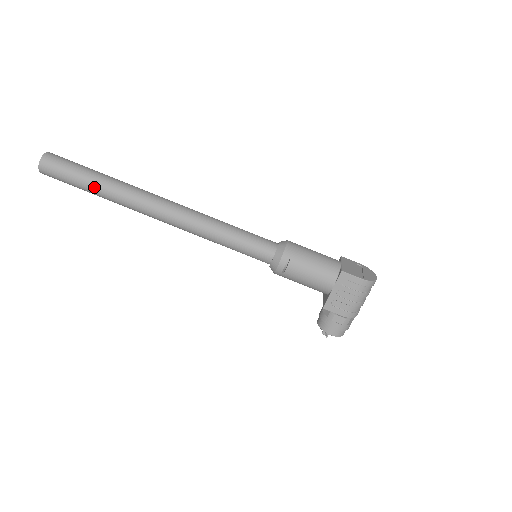
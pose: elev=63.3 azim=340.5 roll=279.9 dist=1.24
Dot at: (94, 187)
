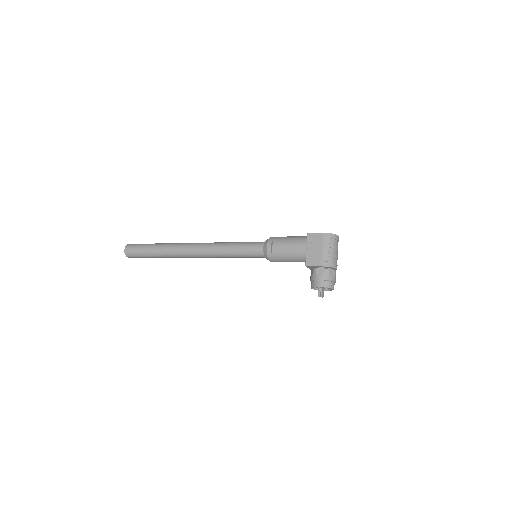
Dot at: (154, 249)
